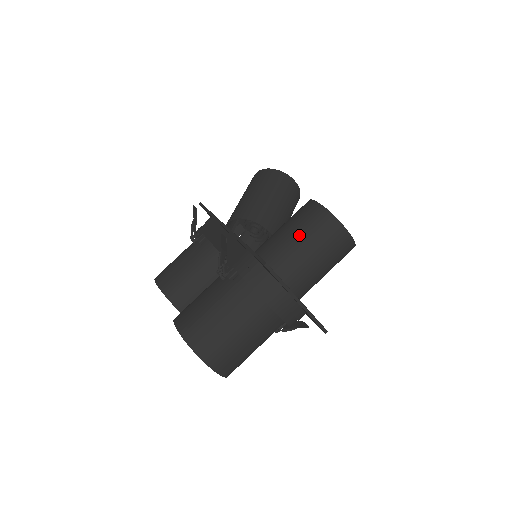
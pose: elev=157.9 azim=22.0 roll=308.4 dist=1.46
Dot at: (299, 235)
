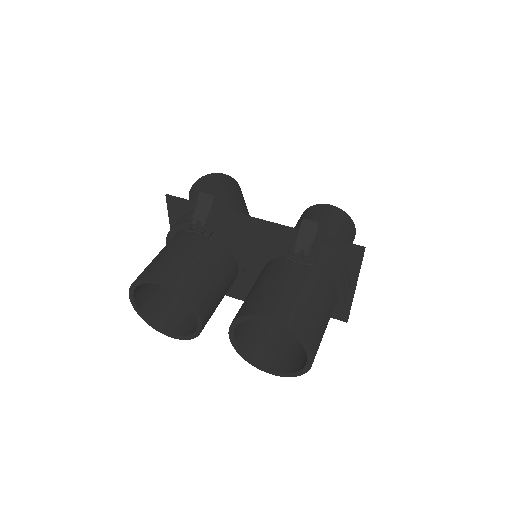
Dot at: (337, 231)
